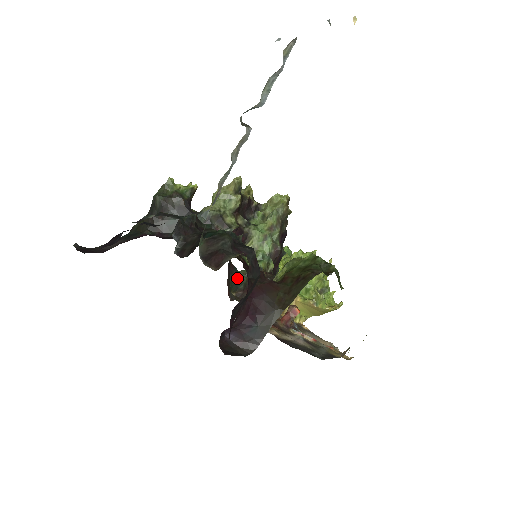
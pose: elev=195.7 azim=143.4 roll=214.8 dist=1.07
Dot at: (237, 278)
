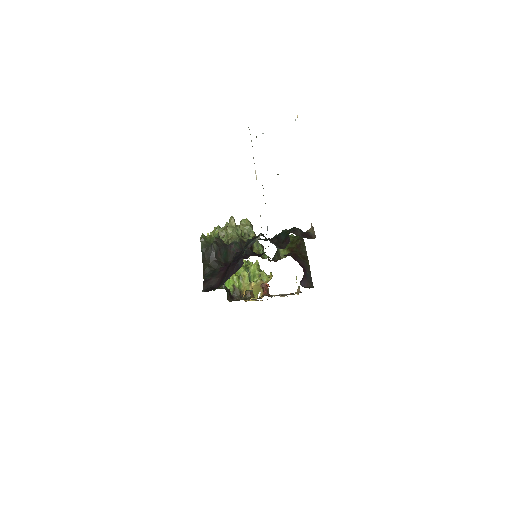
Dot at: occluded
